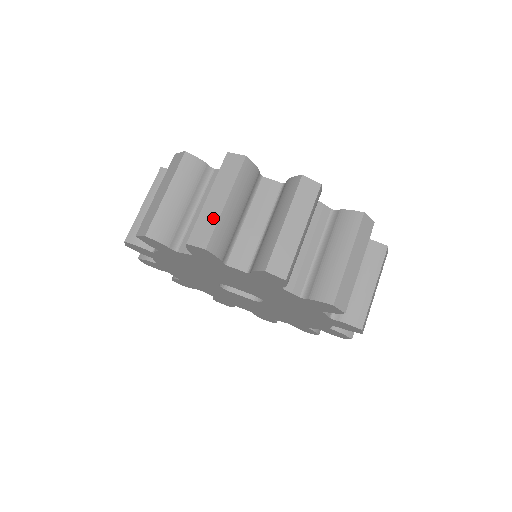
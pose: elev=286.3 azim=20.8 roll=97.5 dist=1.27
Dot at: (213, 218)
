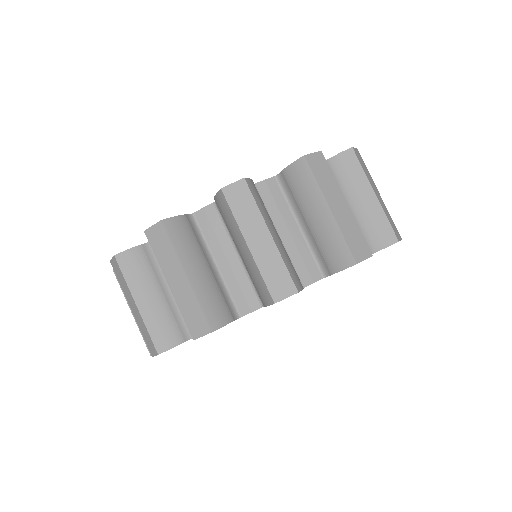
Dot at: (143, 325)
